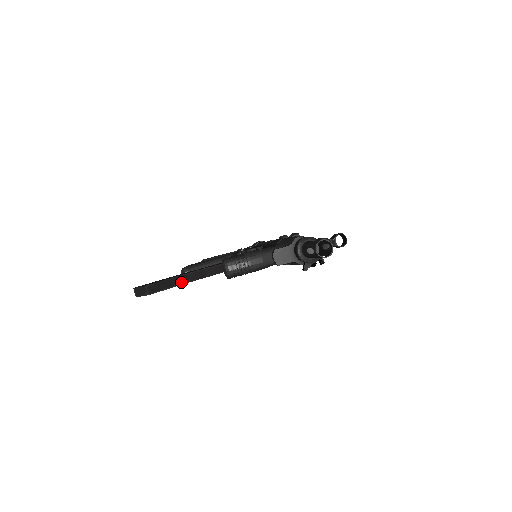
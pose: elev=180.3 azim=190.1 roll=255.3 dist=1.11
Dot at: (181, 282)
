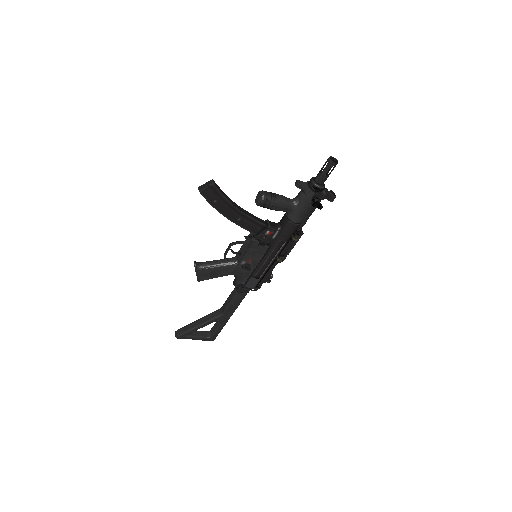
Dot at: (228, 199)
